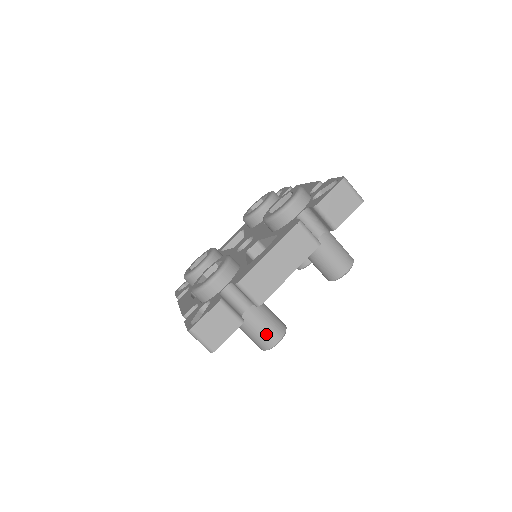
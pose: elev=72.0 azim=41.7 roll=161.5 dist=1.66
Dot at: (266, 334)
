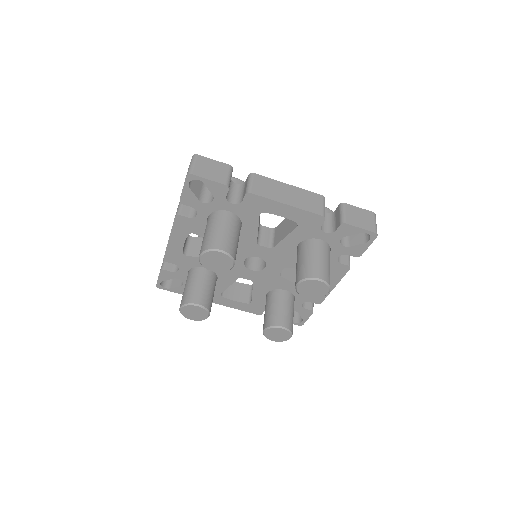
Dot at: (221, 237)
